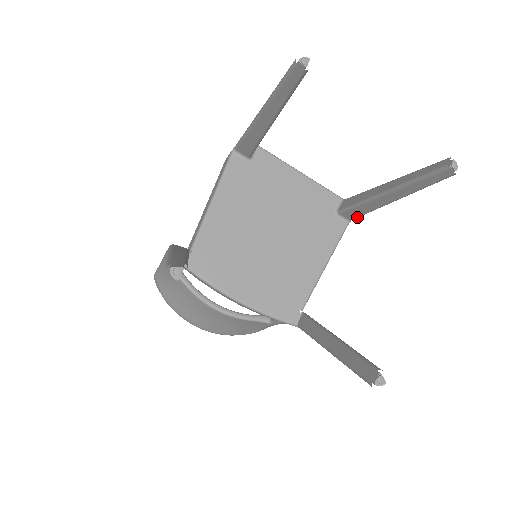
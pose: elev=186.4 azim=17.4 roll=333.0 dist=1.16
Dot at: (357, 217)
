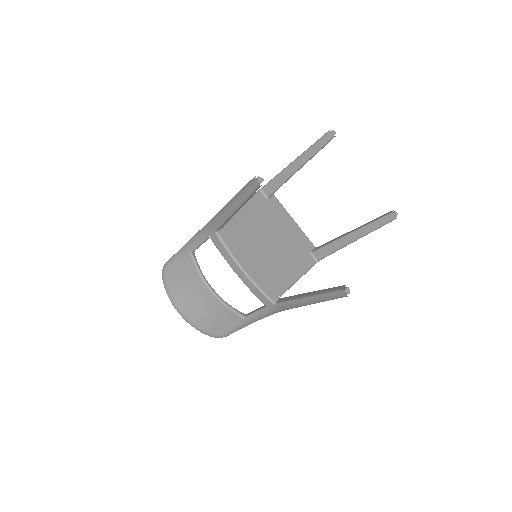
Dot at: (324, 257)
